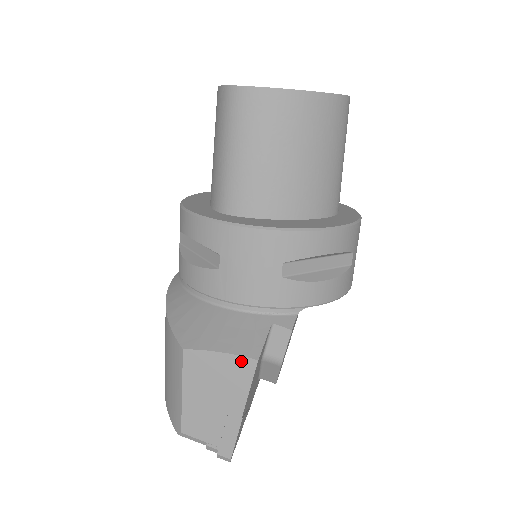
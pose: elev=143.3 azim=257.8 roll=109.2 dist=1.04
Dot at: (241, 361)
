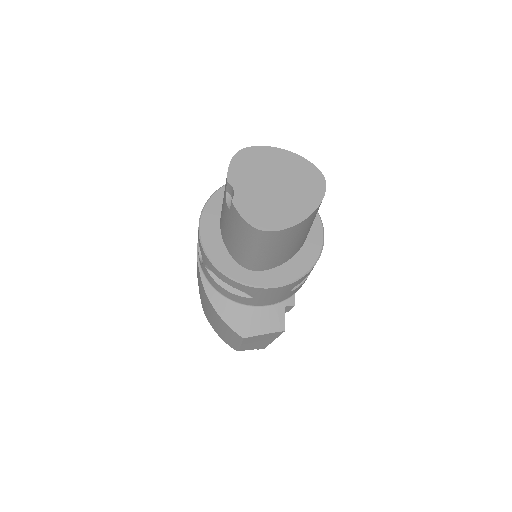
Dot at: (276, 333)
